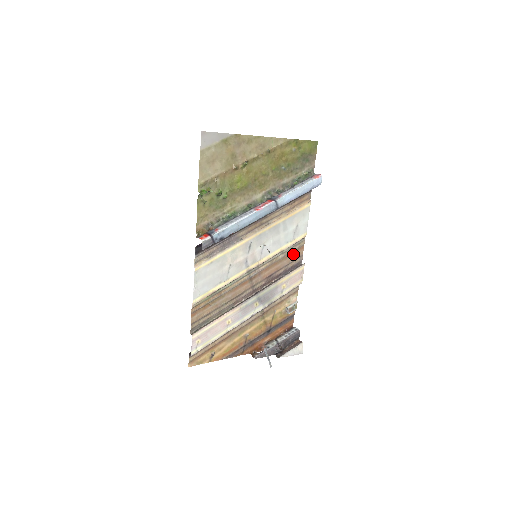
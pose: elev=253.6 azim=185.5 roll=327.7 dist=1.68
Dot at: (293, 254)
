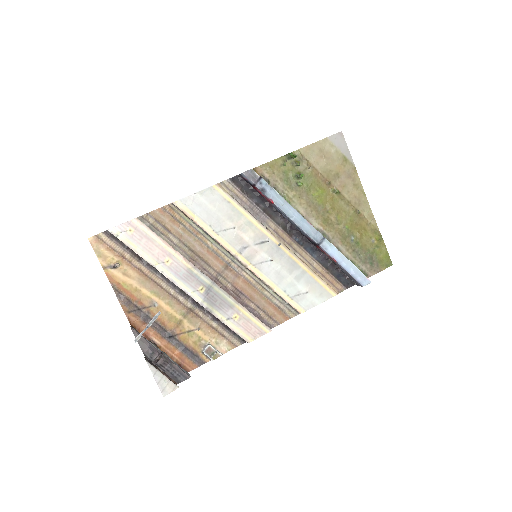
Dot at: (275, 310)
